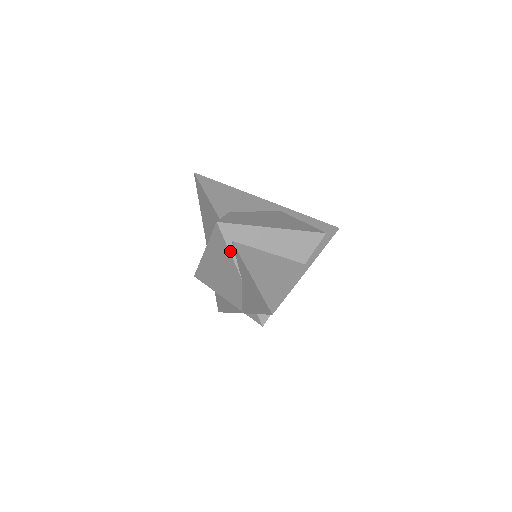
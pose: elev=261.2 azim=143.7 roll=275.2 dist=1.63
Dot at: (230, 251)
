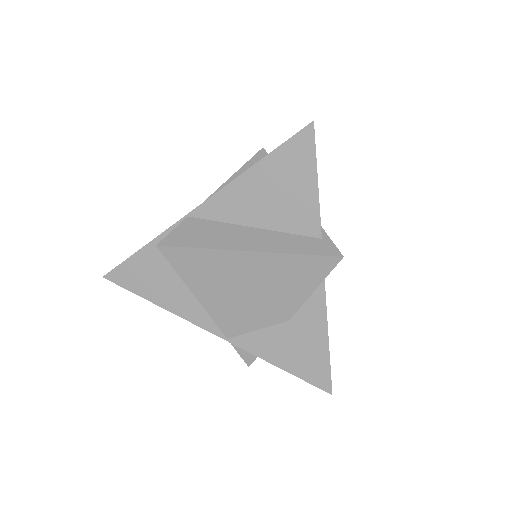
Dot at: (314, 291)
